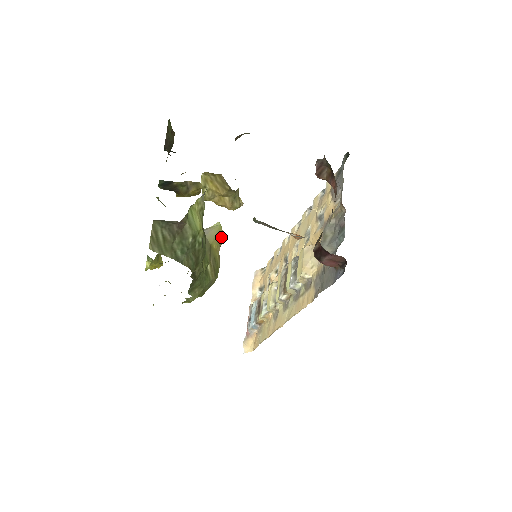
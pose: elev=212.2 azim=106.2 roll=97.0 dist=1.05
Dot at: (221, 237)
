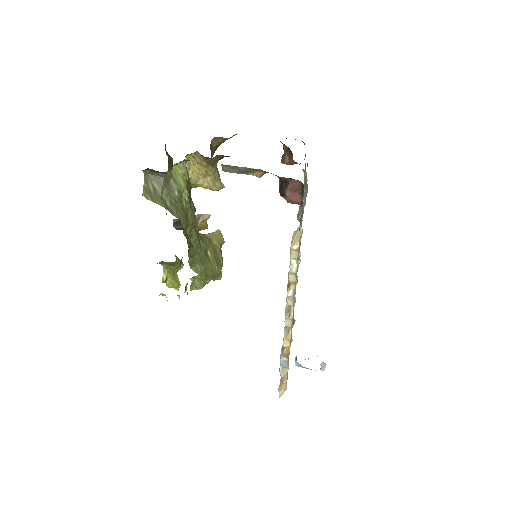
Dot at: (221, 238)
